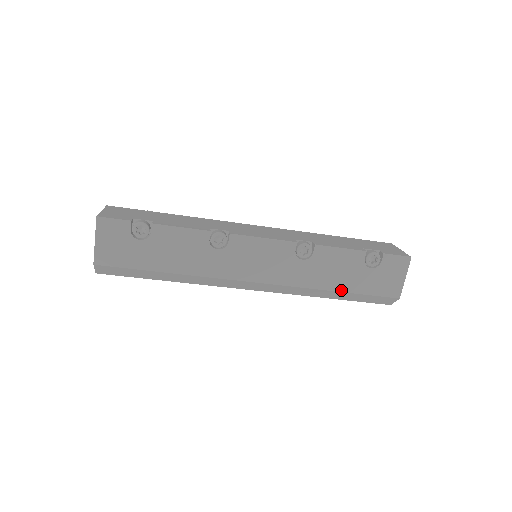
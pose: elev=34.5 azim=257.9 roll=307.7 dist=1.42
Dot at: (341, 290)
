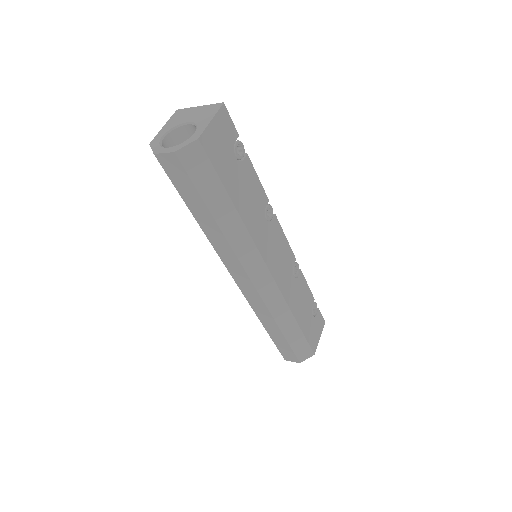
Dot at: (299, 322)
